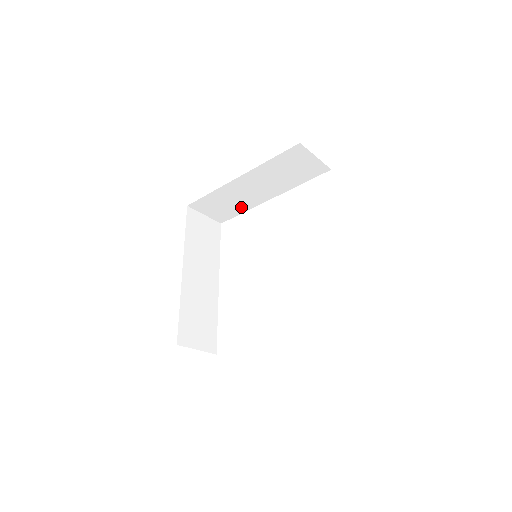
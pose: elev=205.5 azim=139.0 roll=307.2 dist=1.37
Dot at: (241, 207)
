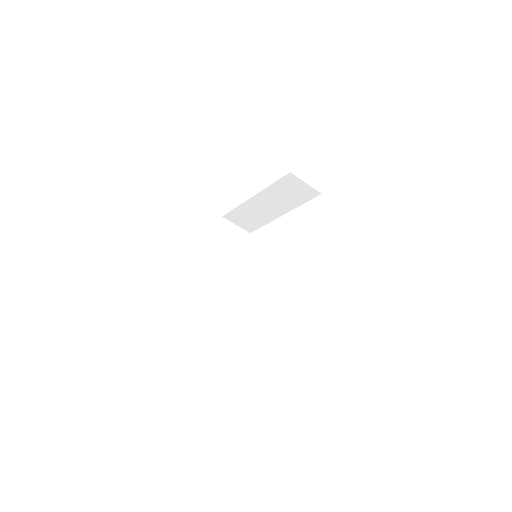
Dot at: (262, 220)
